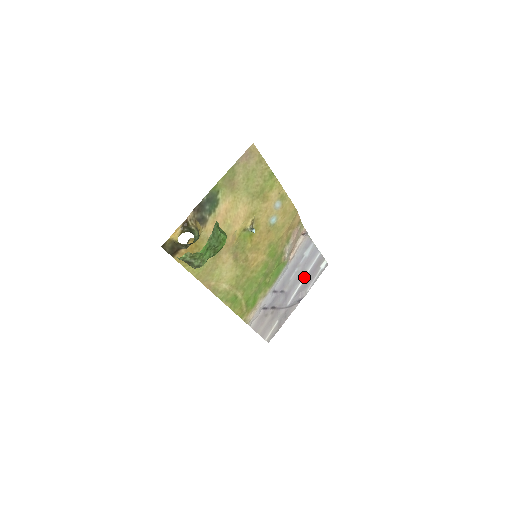
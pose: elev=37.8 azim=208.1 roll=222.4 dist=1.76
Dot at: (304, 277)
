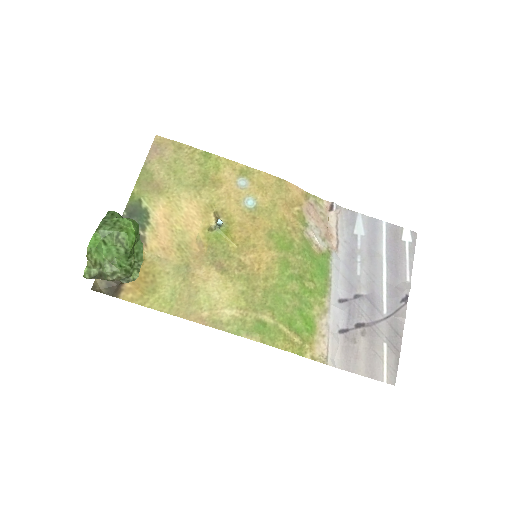
Dot at: (383, 264)
